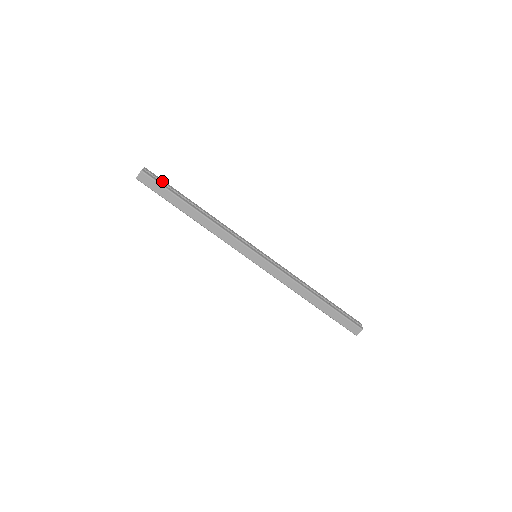
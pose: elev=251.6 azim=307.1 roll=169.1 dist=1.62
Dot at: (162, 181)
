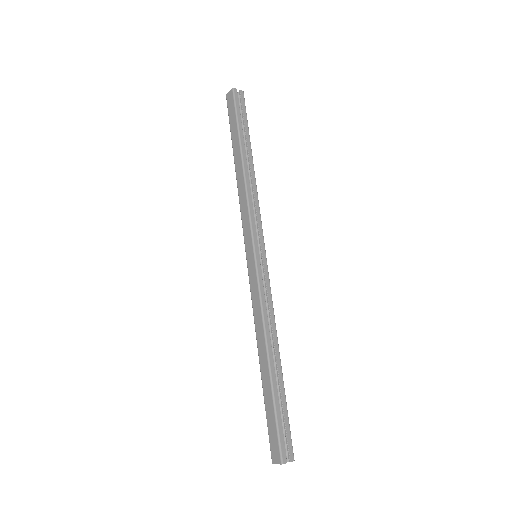
Dot at: (243, 112)
